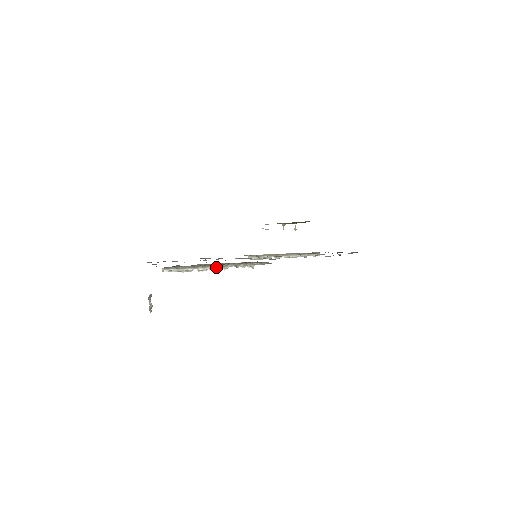
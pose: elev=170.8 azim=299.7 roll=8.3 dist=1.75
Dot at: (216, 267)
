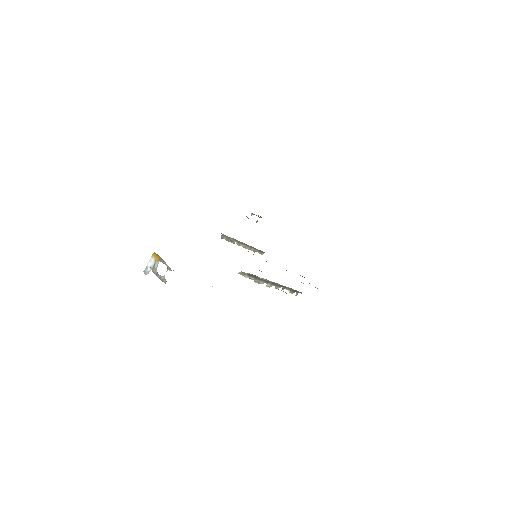
Dot at: (278, 287)
